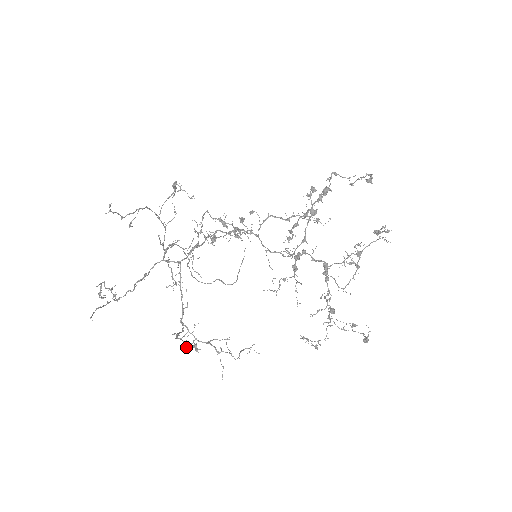
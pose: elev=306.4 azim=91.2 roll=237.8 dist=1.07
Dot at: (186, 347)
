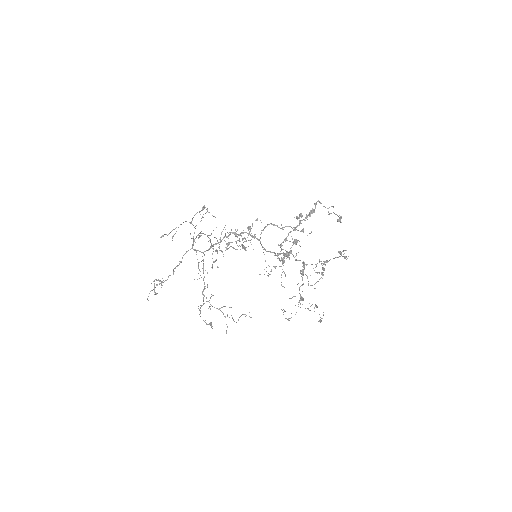
Dot at: occluded
